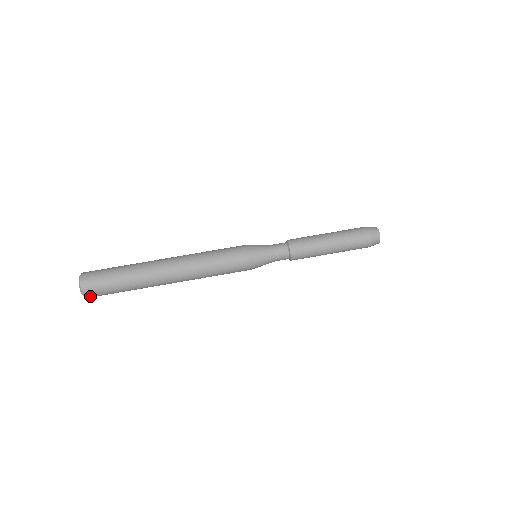
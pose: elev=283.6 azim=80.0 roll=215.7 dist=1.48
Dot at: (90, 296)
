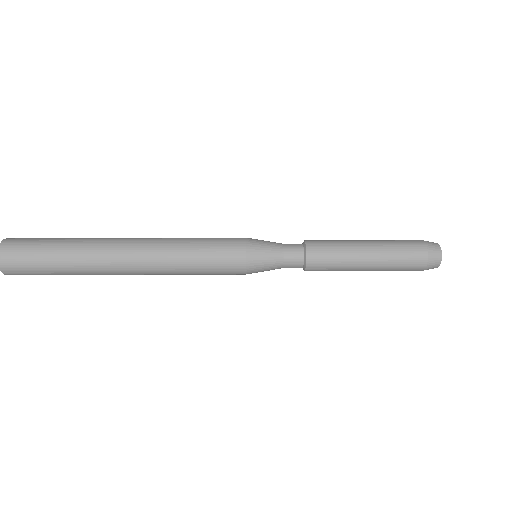
Dot at: (5, 258)
